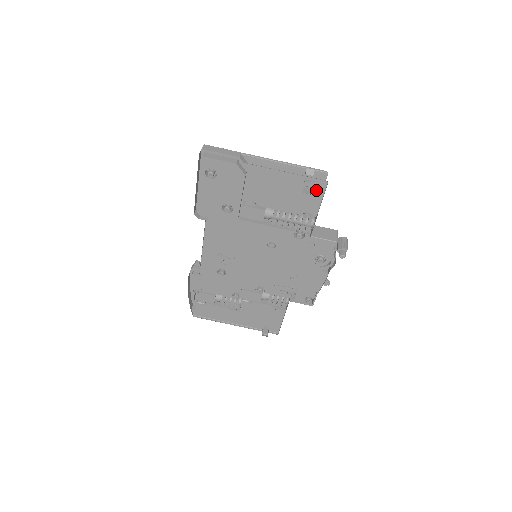
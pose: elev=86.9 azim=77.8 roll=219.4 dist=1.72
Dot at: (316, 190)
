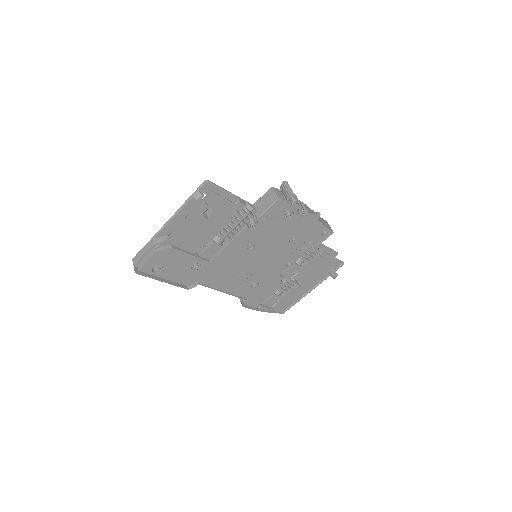
Dot at: (215, 201)
